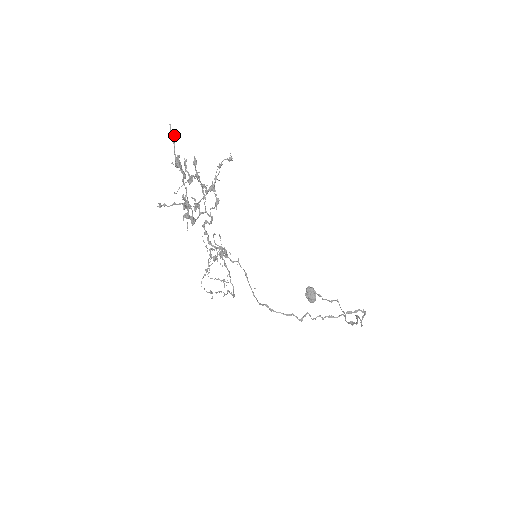
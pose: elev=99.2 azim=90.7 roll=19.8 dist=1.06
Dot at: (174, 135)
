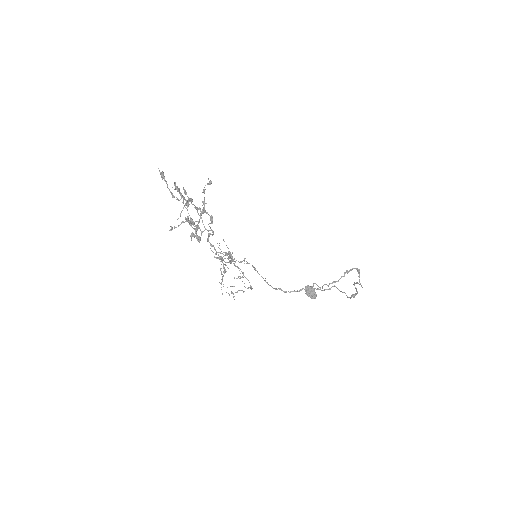
Dot at: (163, 175)
